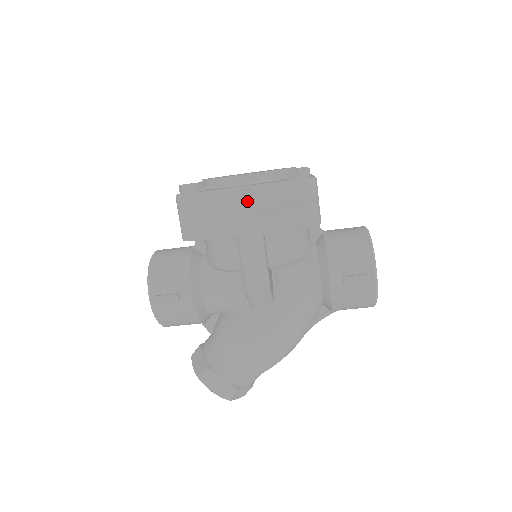
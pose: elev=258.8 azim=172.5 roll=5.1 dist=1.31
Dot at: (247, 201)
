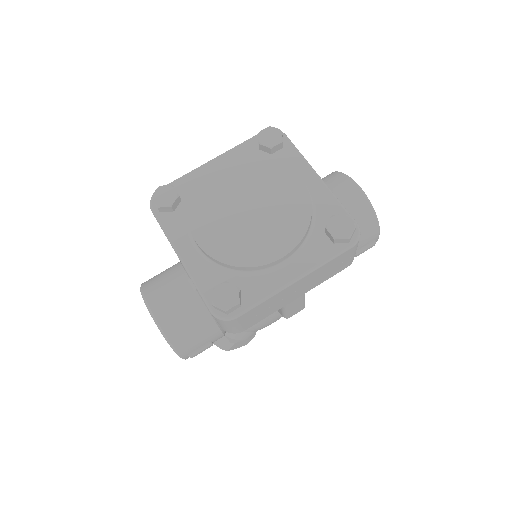
Dot at: (298, 286)
